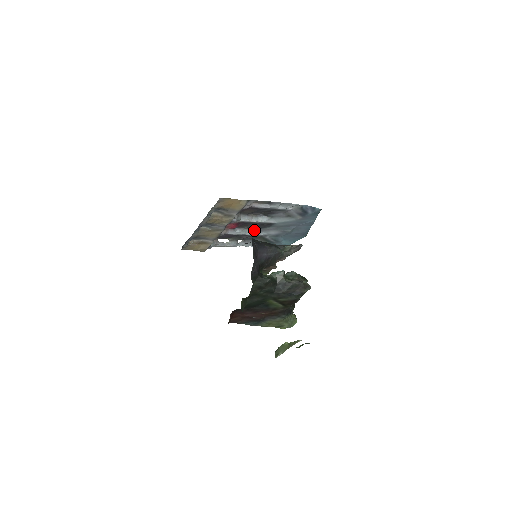
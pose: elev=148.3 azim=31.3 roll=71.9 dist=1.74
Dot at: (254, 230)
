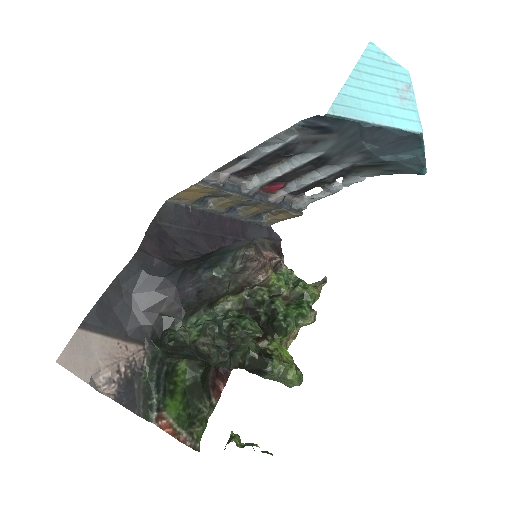
Dot at: (321, 170)
